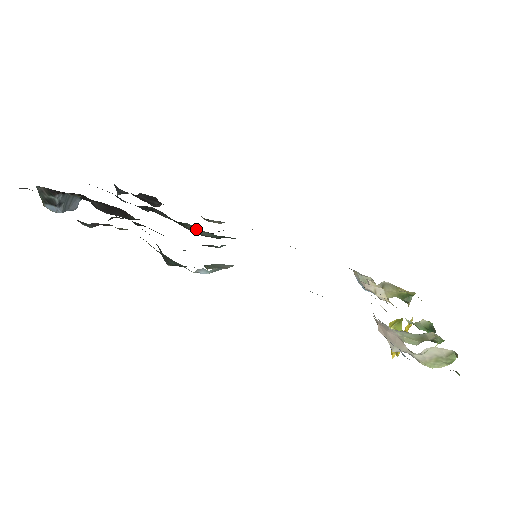
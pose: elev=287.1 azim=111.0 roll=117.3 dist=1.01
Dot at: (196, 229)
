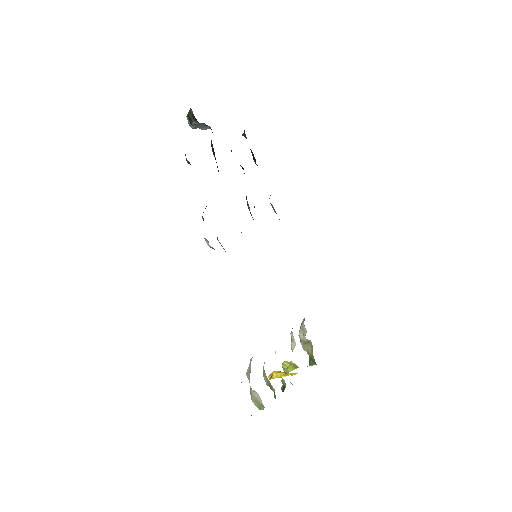
Dot at: occluded
